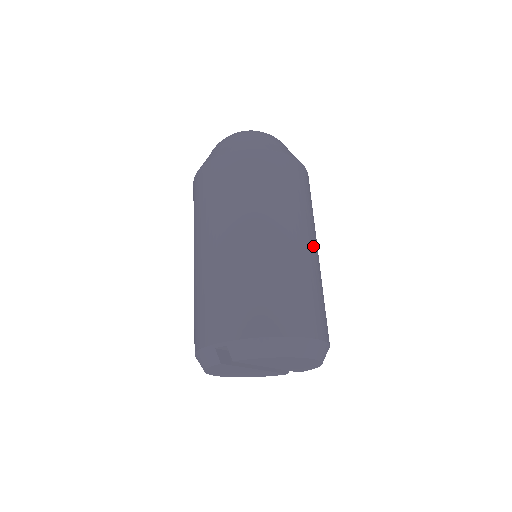
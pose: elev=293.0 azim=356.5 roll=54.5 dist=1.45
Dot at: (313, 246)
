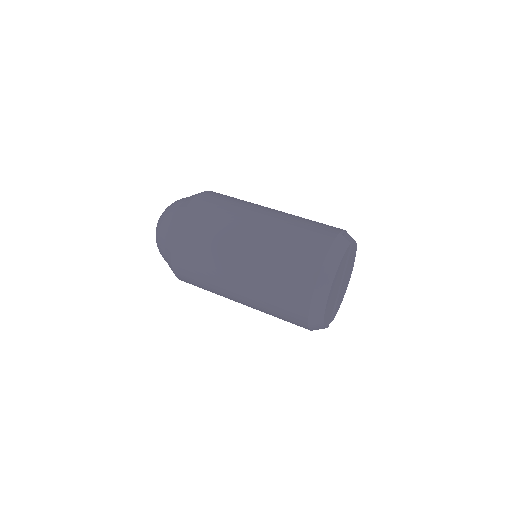
Dot at: occluded
